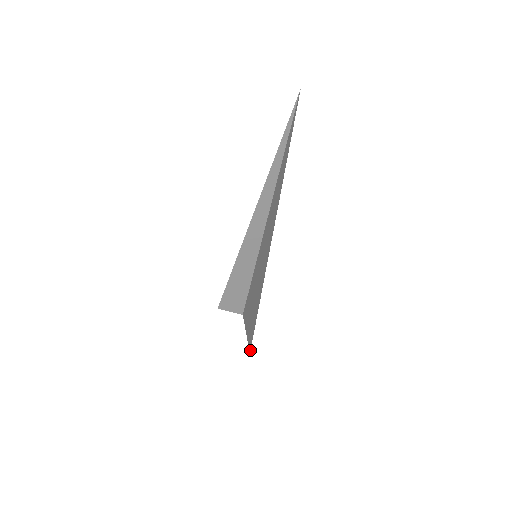
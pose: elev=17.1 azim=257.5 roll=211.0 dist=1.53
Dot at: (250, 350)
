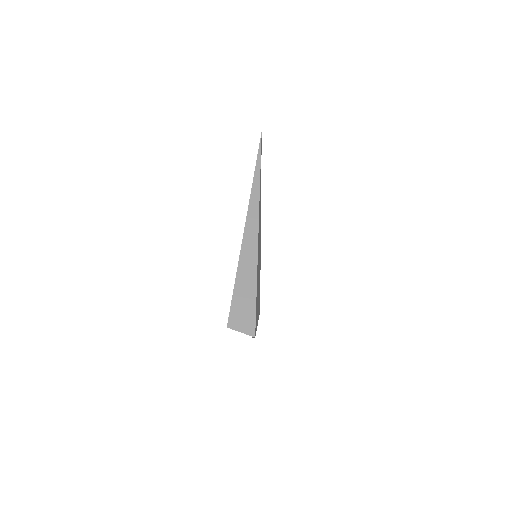
Dot at: occluded
